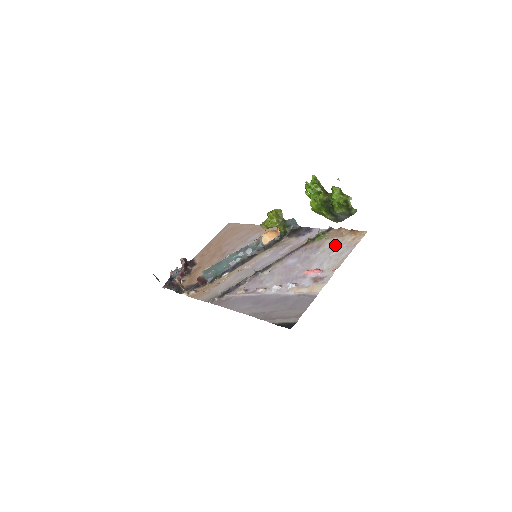
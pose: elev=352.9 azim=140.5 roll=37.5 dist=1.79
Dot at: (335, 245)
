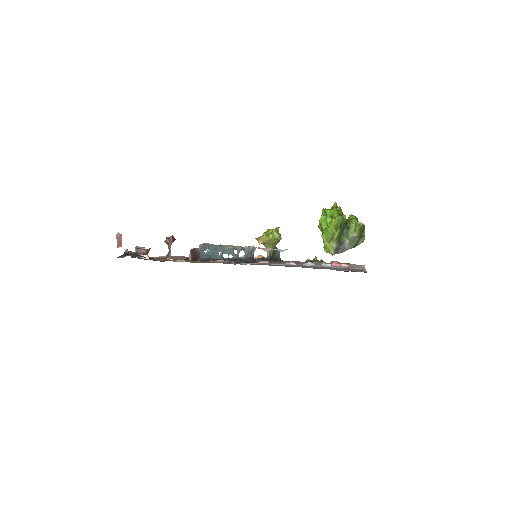
Dot at: occluded
